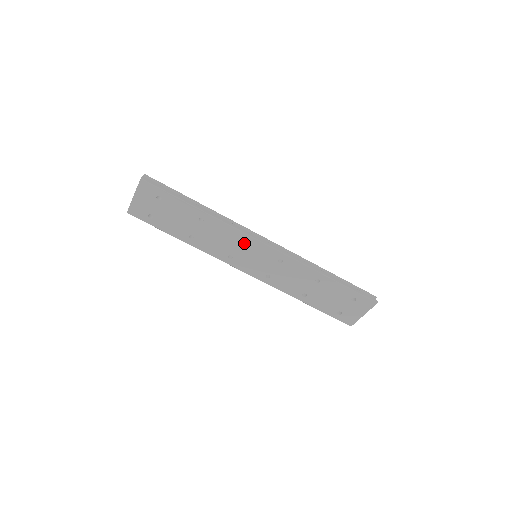
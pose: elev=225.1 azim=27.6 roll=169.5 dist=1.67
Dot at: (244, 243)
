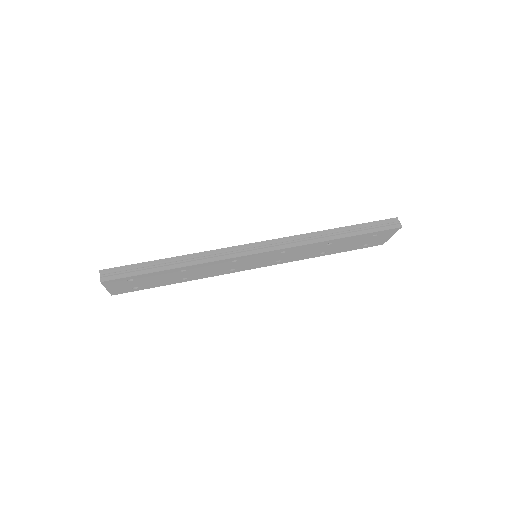
Dot at: (238, 261)
